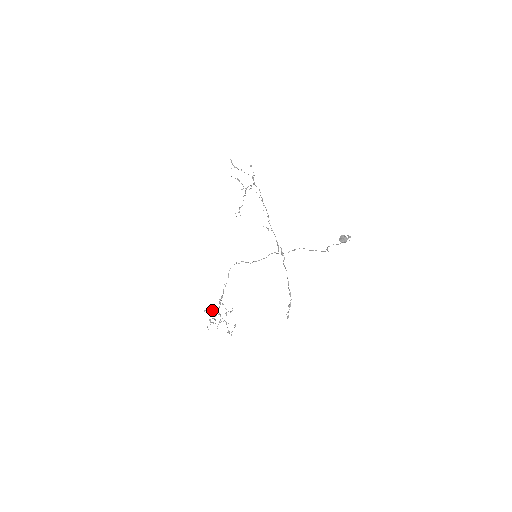
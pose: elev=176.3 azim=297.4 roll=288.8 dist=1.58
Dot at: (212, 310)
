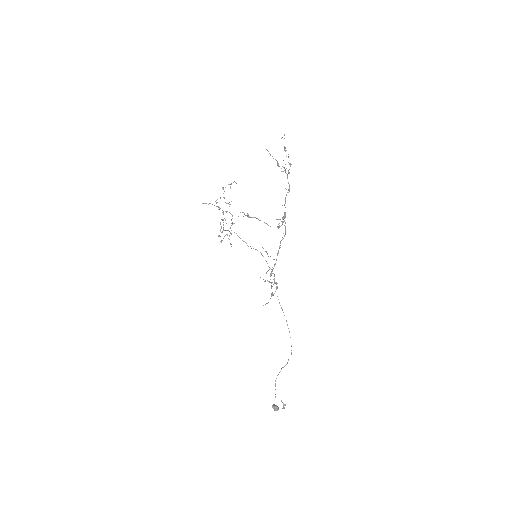
Dot at: (218, 207)
